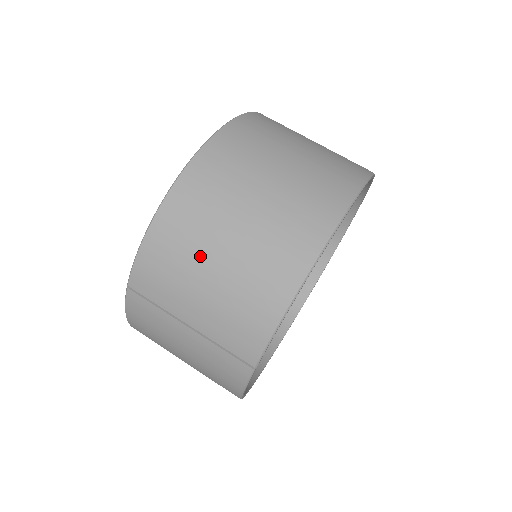
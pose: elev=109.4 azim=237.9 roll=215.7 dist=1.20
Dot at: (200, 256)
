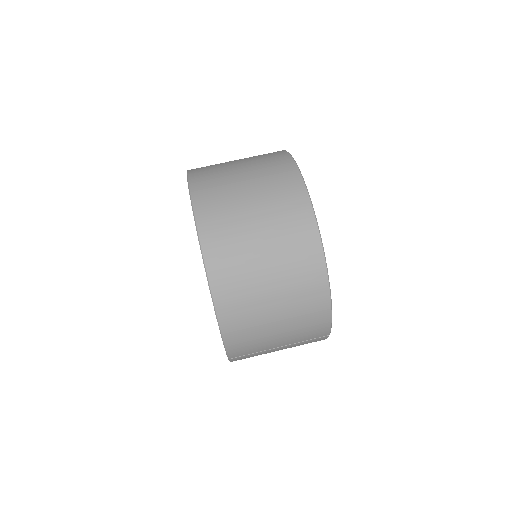
Dot at: (264, 324)
